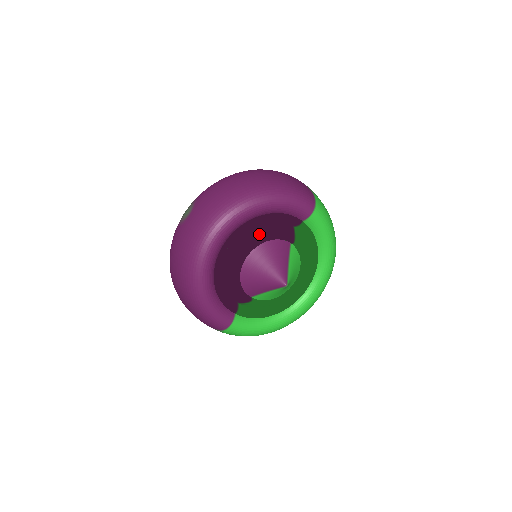
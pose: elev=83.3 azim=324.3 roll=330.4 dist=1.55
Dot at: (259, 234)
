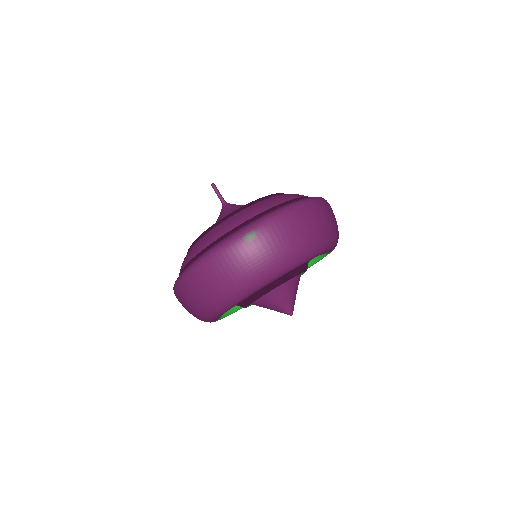
Dot at: (295, 269)
